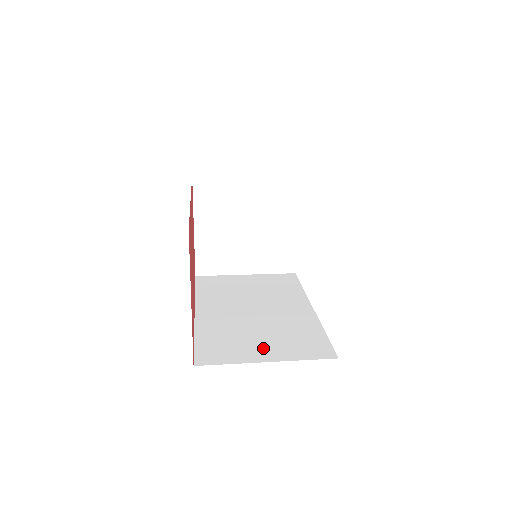
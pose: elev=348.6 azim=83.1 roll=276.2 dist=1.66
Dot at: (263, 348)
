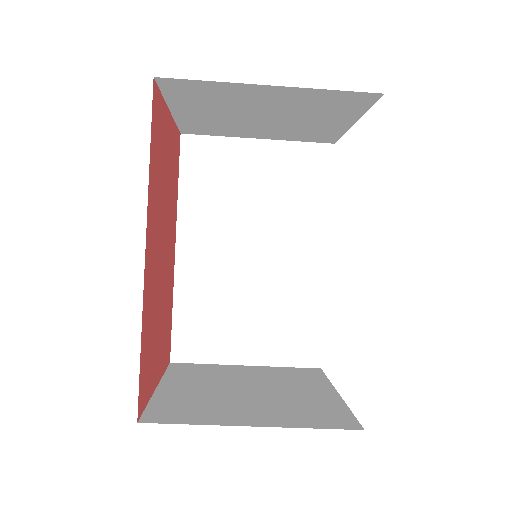
Dot at: occluded
